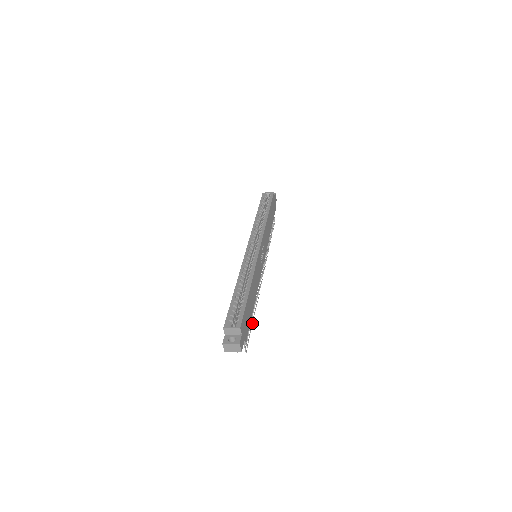
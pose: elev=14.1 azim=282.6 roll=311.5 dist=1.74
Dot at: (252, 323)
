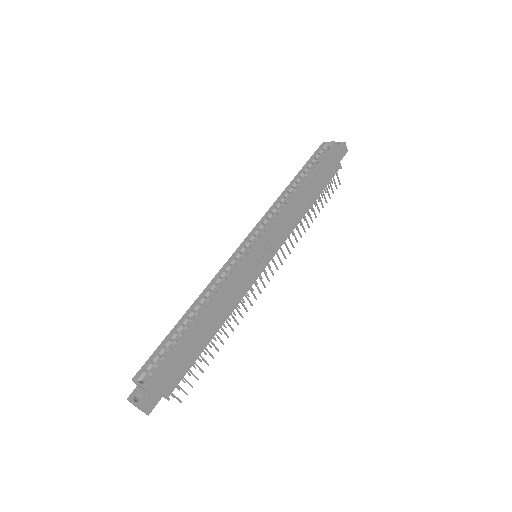
Dot at: (212, 357)
